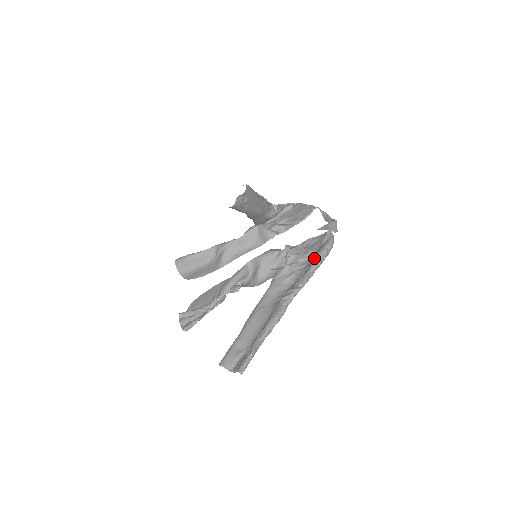
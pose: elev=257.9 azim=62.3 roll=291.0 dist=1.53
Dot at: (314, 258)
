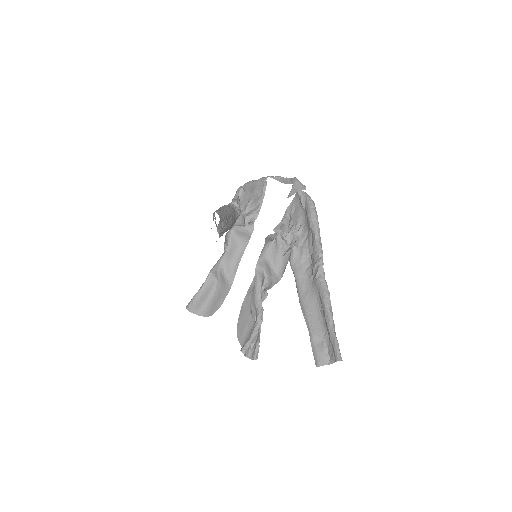
Dot at: (310, 224)
